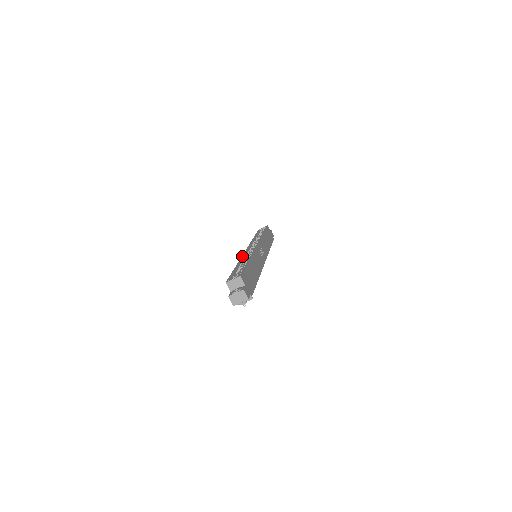
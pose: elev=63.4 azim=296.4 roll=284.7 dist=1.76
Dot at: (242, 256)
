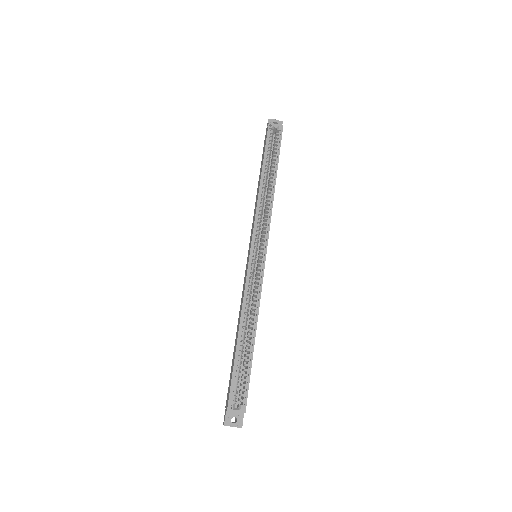
Dot at: (245, 293)
